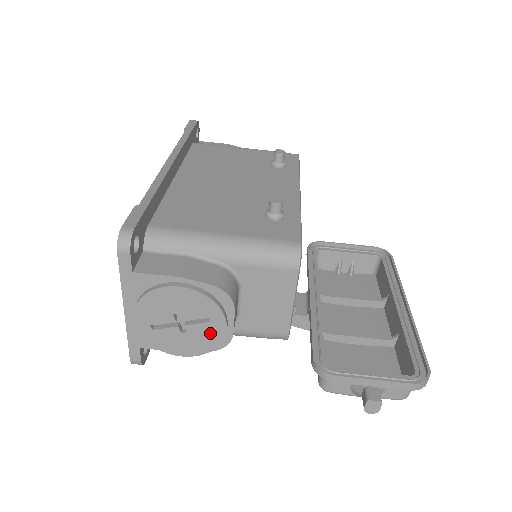
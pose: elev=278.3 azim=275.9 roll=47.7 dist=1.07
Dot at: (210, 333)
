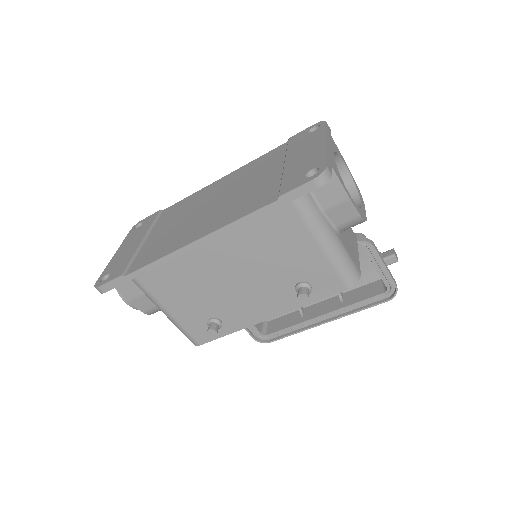
Dot at: occluded
